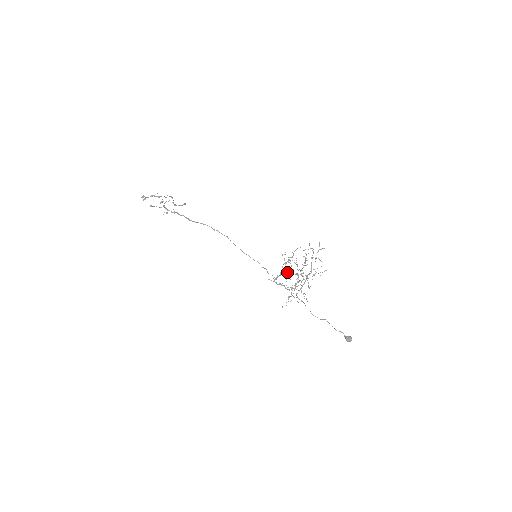
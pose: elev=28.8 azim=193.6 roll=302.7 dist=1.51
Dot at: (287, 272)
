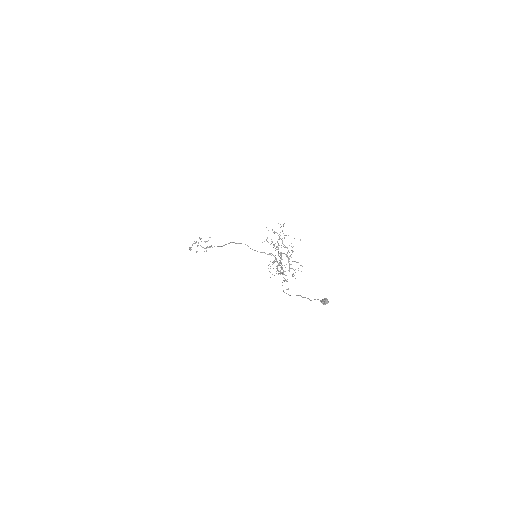
Dot at: occluded
